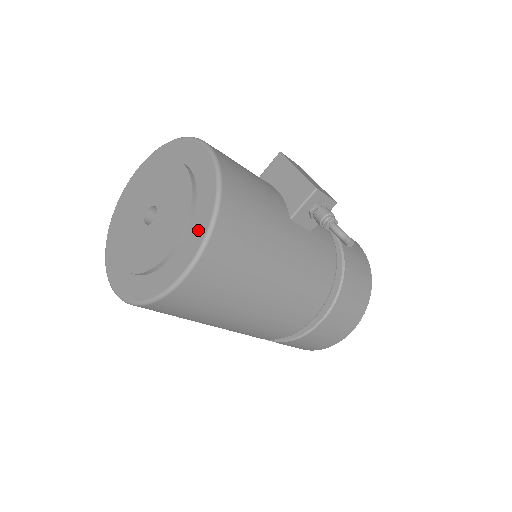
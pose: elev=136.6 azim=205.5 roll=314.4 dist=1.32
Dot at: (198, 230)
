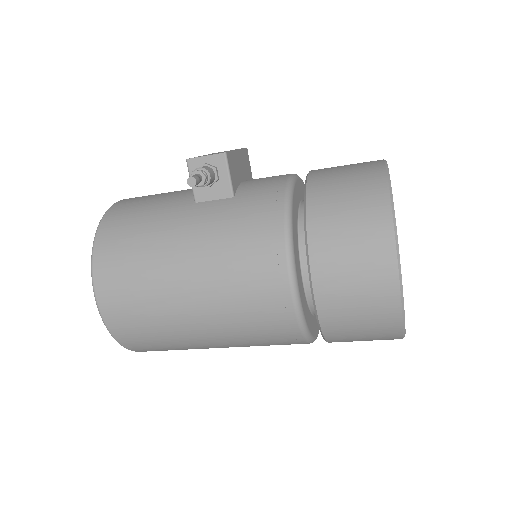
Dot at: occluded
